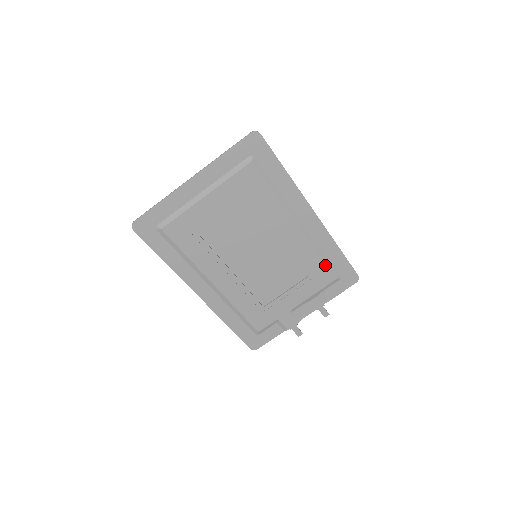
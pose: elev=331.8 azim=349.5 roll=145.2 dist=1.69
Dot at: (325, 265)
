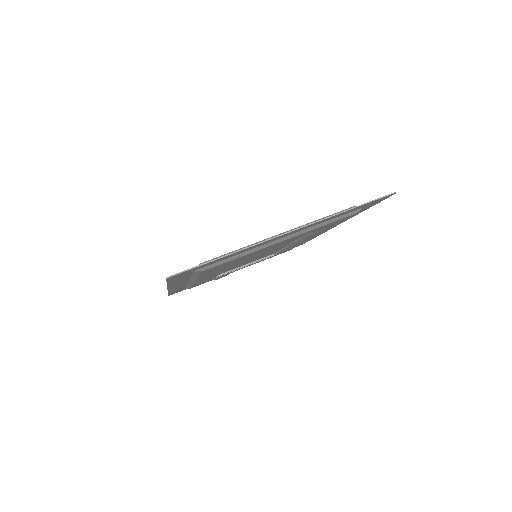
Dot at: occluded
